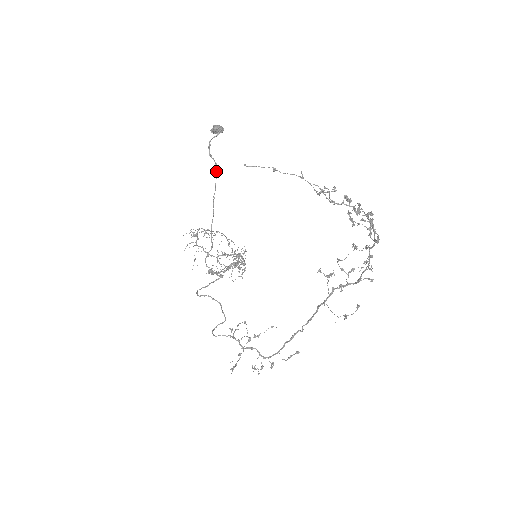
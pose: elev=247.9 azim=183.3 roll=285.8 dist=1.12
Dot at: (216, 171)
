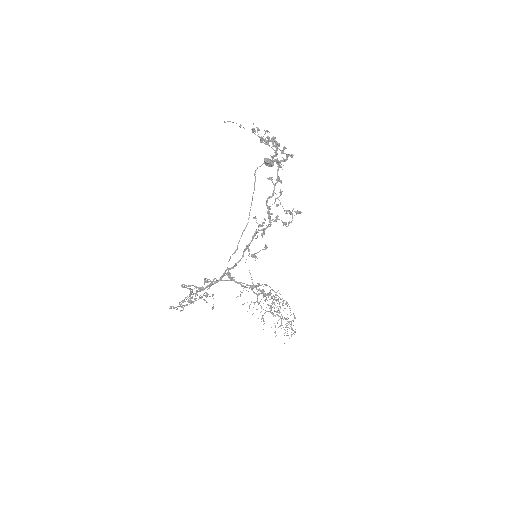
Dot at: occluded
